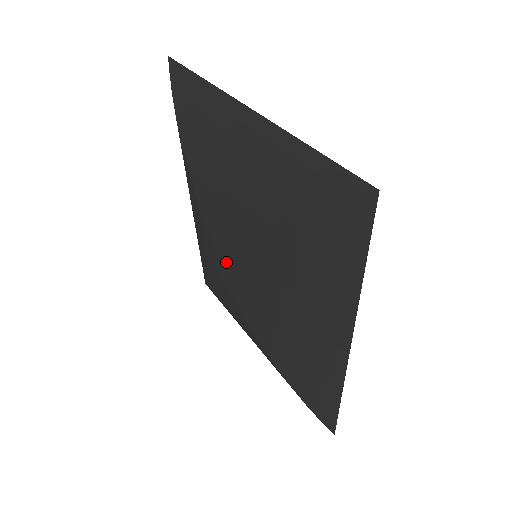
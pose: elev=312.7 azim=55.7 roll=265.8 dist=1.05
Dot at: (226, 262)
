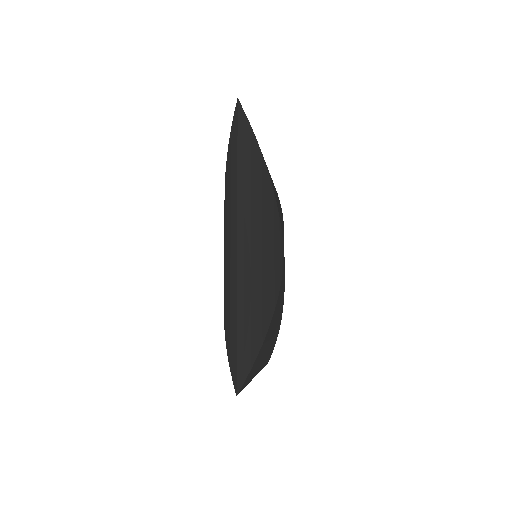
Dot at: occluded
